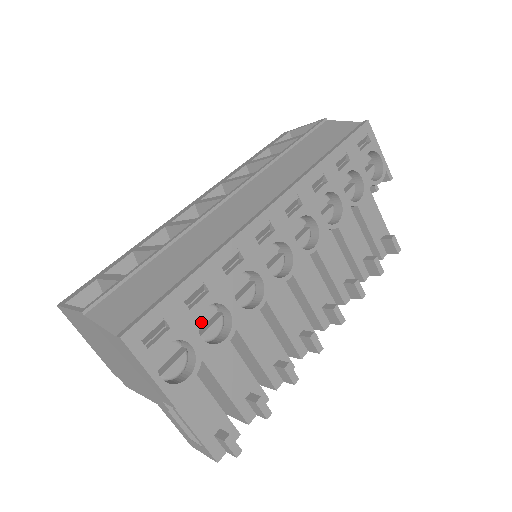
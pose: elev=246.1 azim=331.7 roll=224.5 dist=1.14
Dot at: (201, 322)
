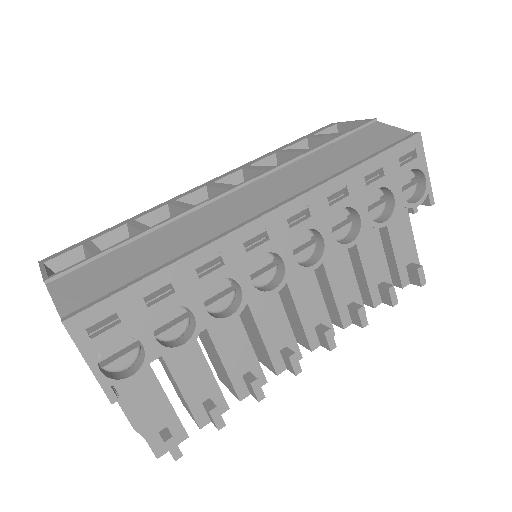
Dot at: (162, 320)
